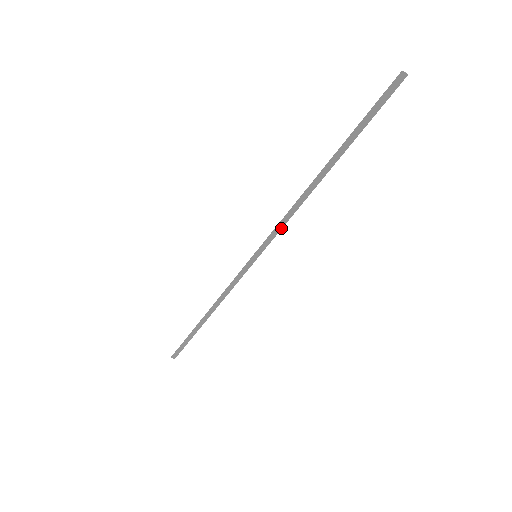
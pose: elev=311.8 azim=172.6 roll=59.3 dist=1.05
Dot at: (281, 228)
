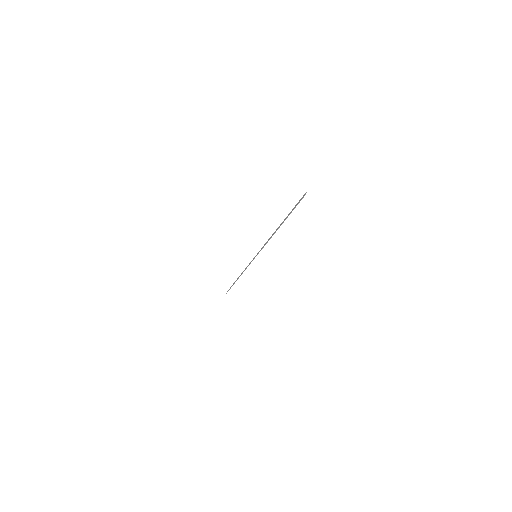
Dot at: (264, 245)
